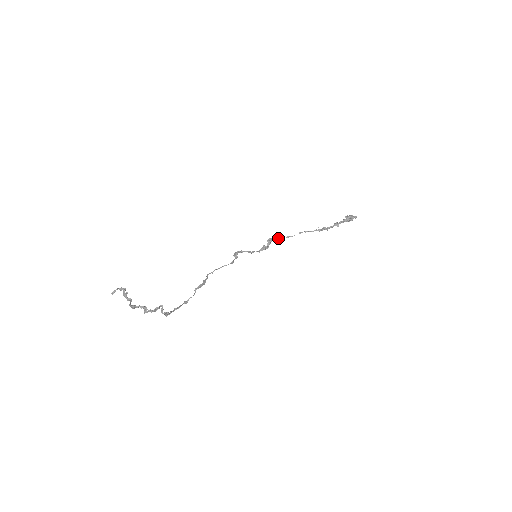
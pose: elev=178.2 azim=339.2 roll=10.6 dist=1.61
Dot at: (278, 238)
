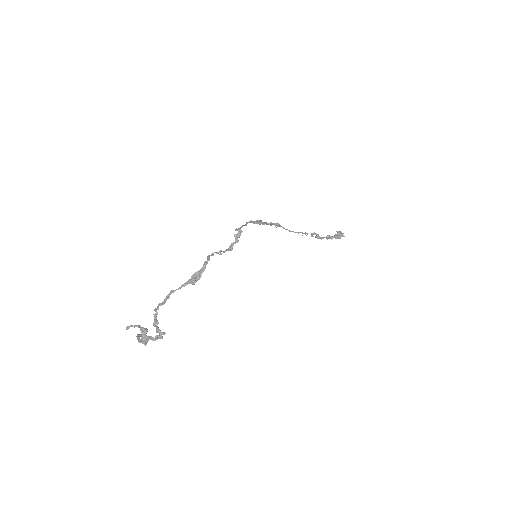
Dot at: (279, 226)
